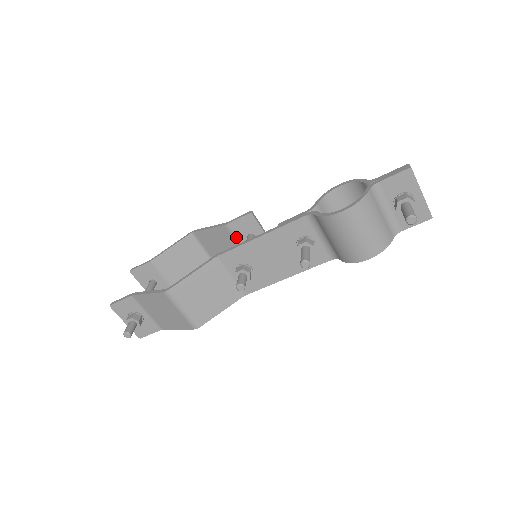
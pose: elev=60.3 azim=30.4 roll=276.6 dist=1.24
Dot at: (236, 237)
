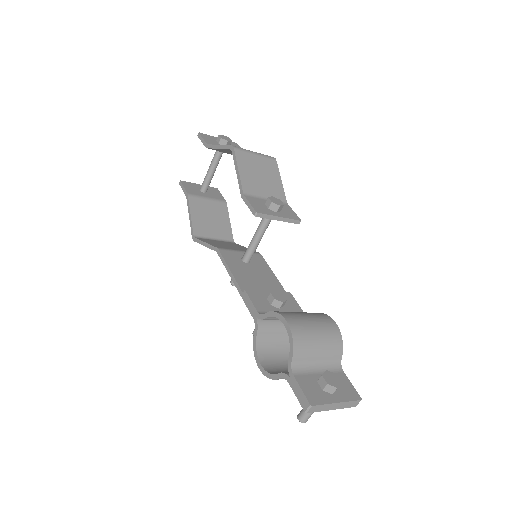
Dot at: occluded
